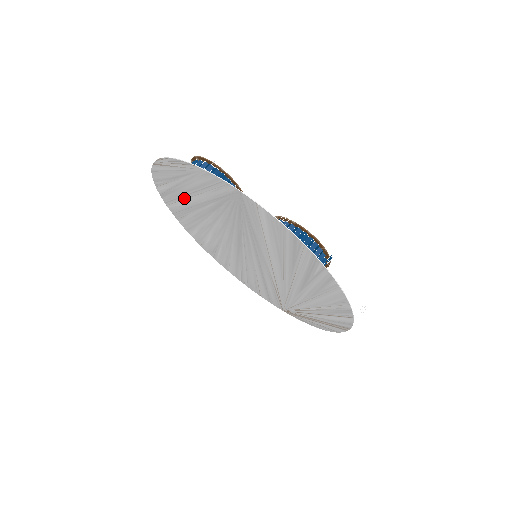
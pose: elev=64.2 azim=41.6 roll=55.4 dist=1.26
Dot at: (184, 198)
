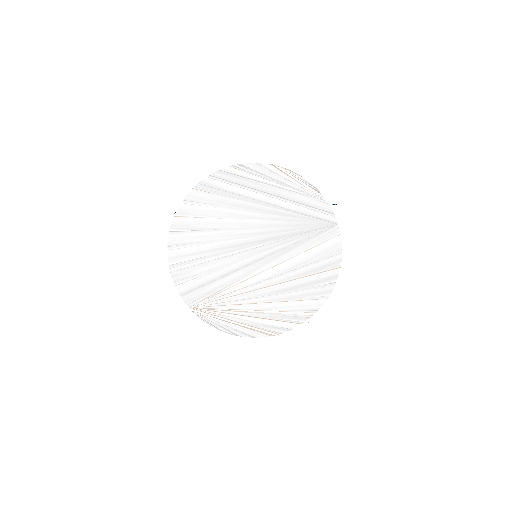
Dot at: (258, 192)
